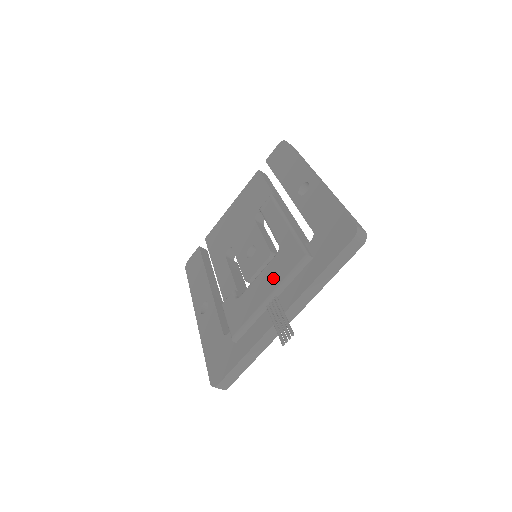
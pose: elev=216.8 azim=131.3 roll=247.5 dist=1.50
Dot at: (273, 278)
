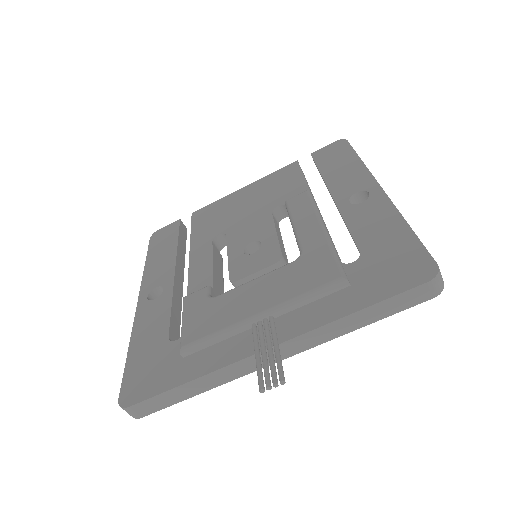
Dot at: (278, 290)
